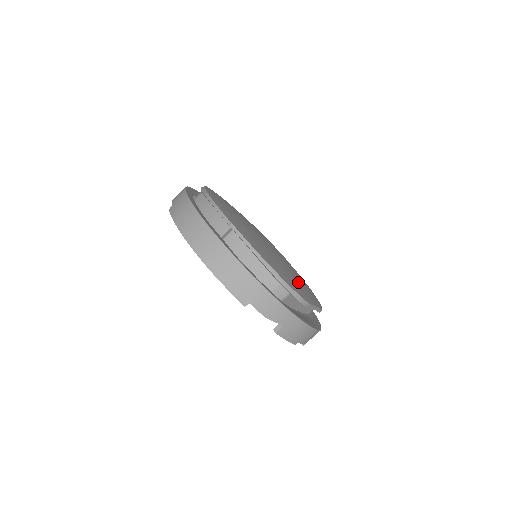
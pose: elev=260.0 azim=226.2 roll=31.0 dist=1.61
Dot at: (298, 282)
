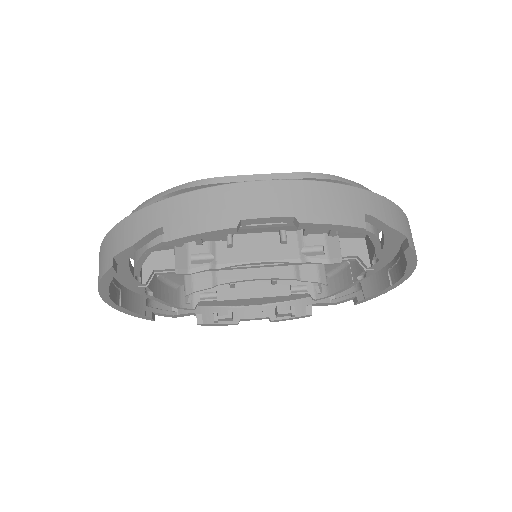
Dot at: occluded
